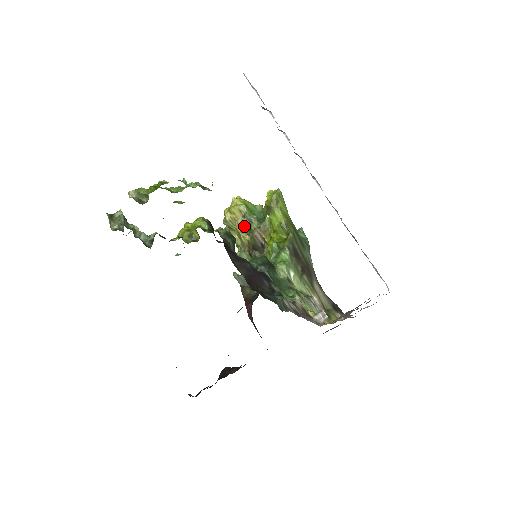
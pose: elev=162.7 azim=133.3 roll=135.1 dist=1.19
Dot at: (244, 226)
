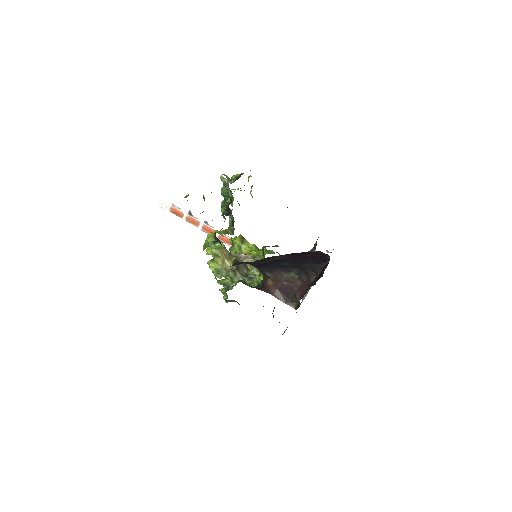
Dot at: (226, 254)
